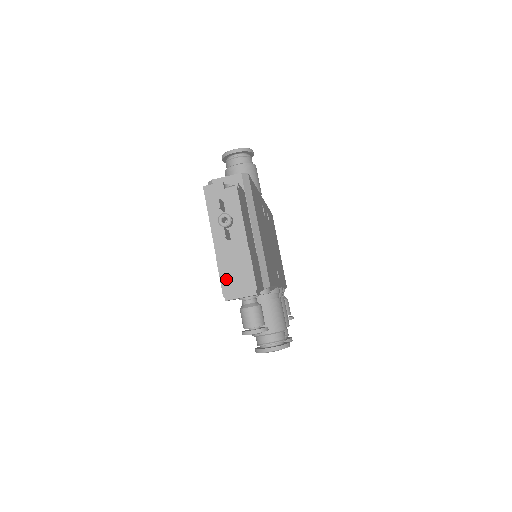
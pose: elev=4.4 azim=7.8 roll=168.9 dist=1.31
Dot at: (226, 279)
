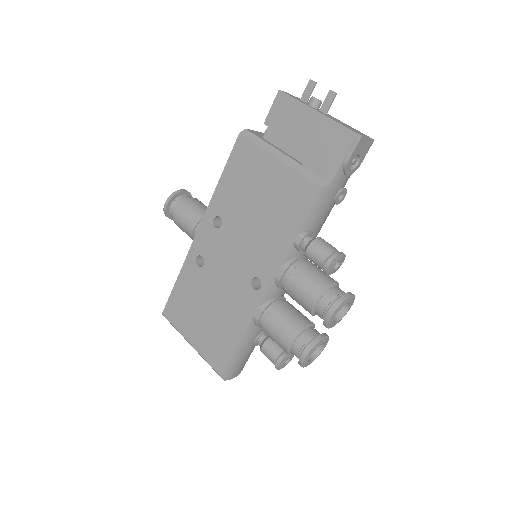
Dot at: (348, 127)
